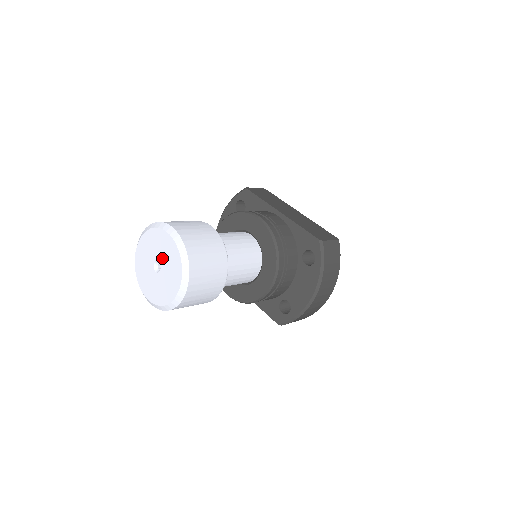
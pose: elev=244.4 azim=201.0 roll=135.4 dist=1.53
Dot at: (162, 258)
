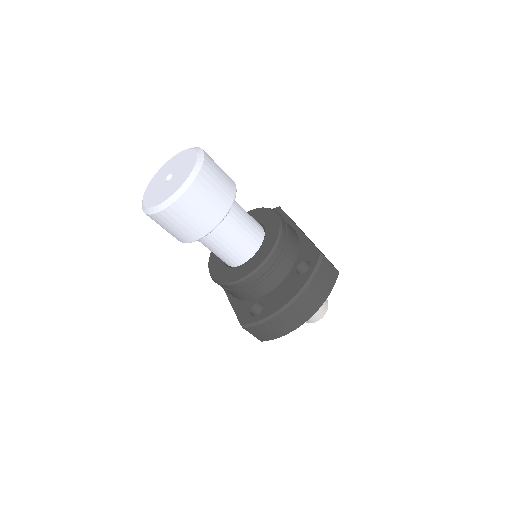
Dot at: (178, 170)
